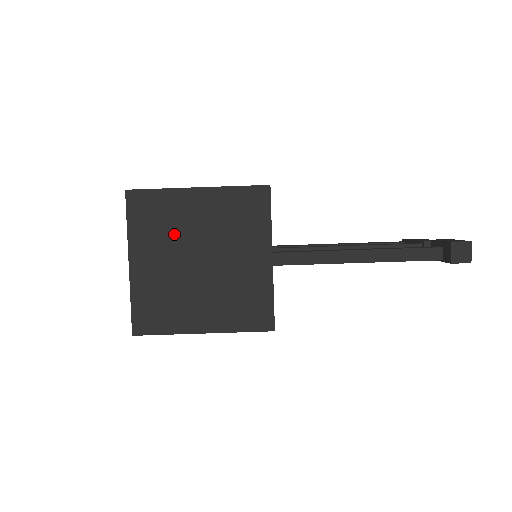
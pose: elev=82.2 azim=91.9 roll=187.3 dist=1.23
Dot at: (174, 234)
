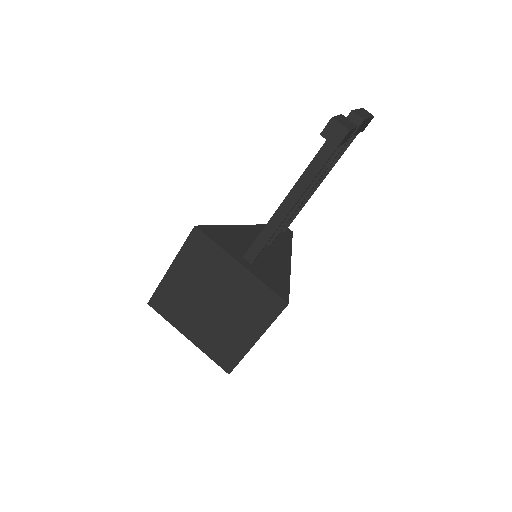
Dot at: (187, 303)
